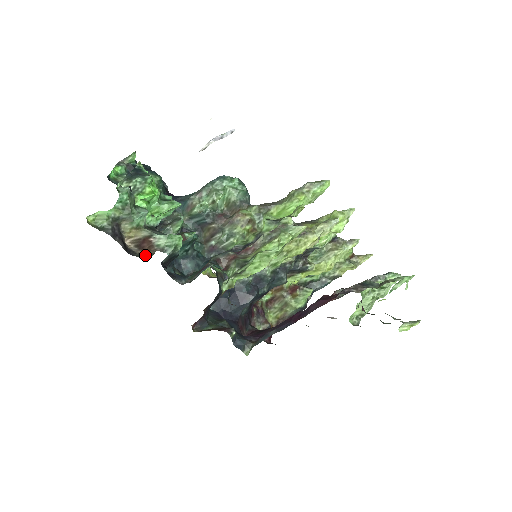
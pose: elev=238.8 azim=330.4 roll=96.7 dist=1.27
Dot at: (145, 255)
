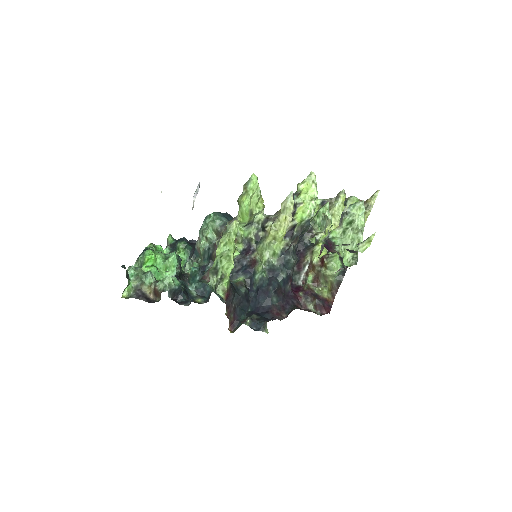
Dot at: (159, 299)
